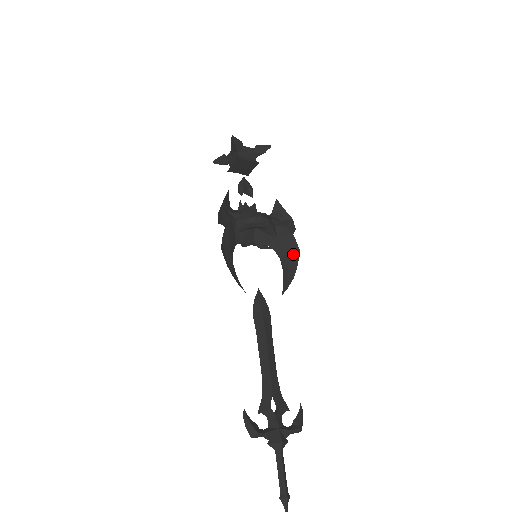
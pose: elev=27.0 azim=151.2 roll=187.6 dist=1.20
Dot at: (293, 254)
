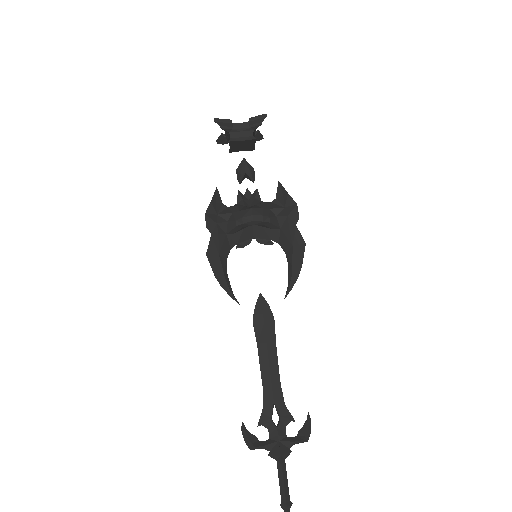
Dot at: (298, 248)
